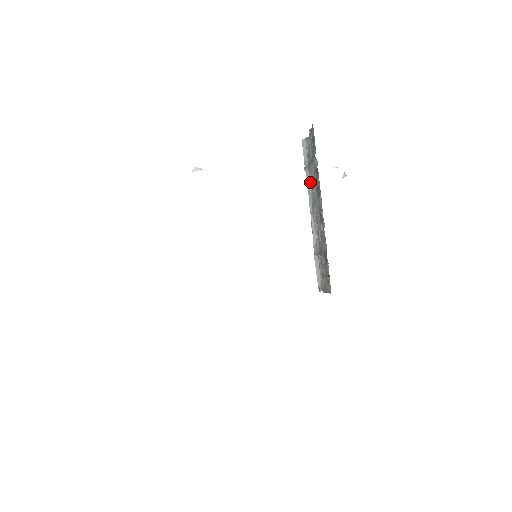
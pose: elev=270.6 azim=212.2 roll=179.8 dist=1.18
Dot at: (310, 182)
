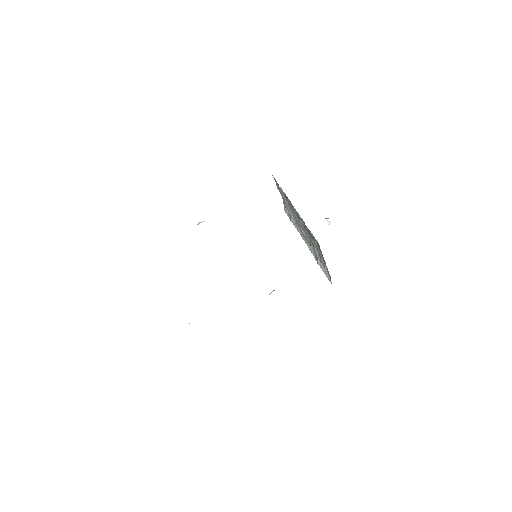
Dot at: (295, 222)
